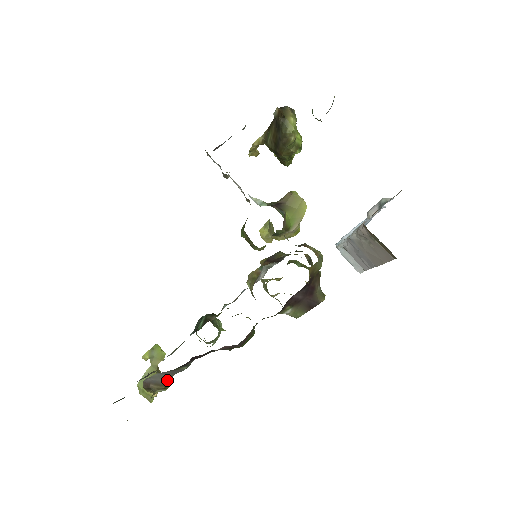
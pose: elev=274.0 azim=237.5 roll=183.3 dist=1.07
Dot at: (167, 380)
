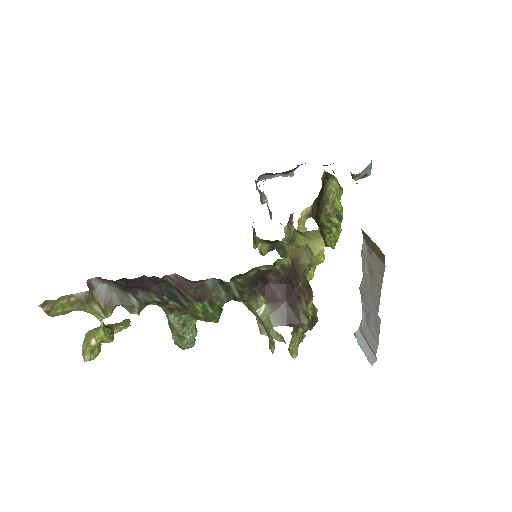
Dot at: (111, 304)
